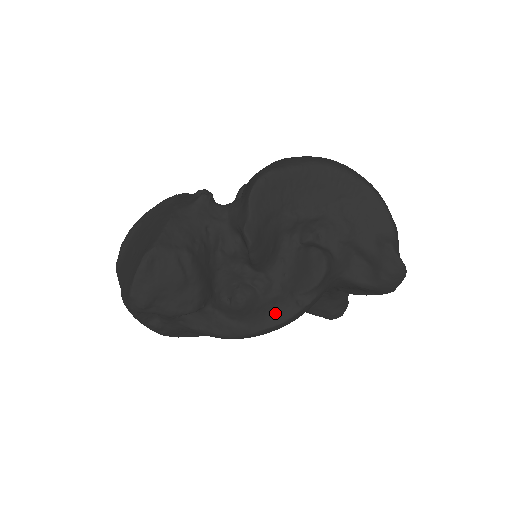
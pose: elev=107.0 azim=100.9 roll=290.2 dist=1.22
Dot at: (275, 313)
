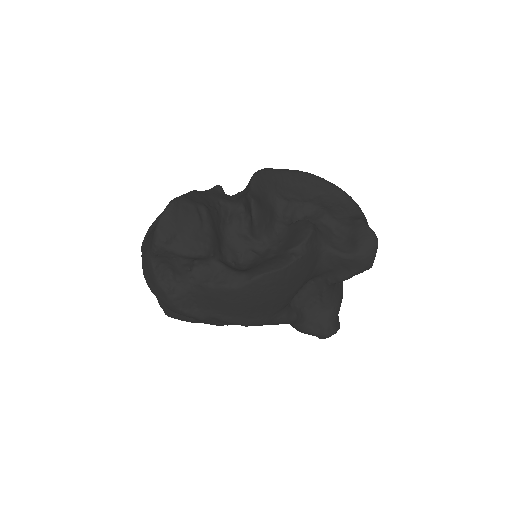
Dot at: (273, 263)
